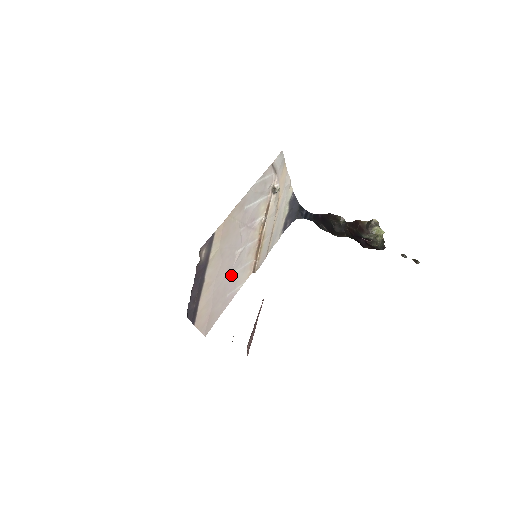
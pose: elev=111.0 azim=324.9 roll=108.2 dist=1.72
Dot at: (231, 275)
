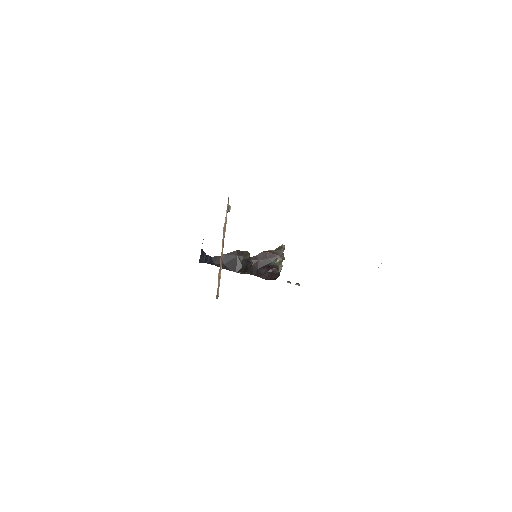
Dot at: occluded
